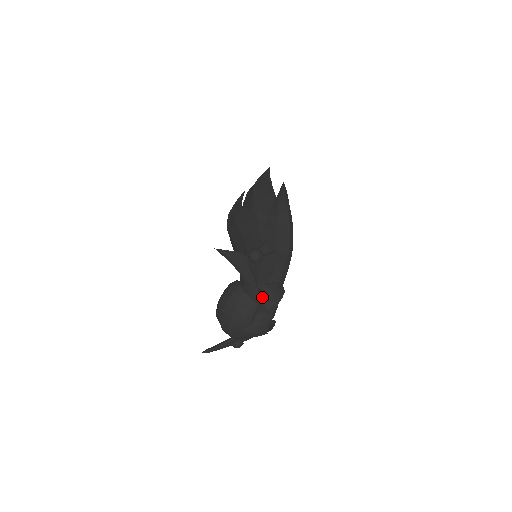
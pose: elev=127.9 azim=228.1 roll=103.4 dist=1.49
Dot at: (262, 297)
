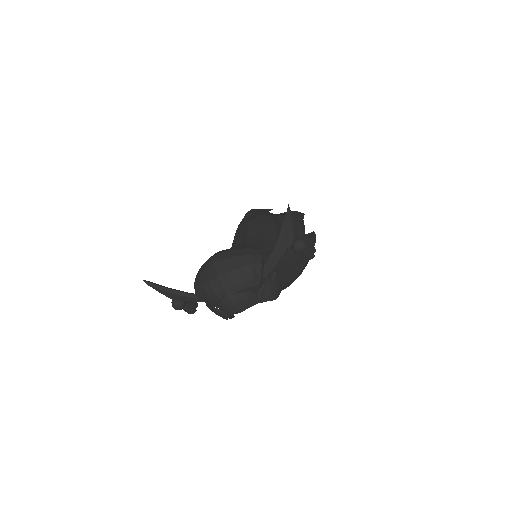
Dot at: (267, 282)
